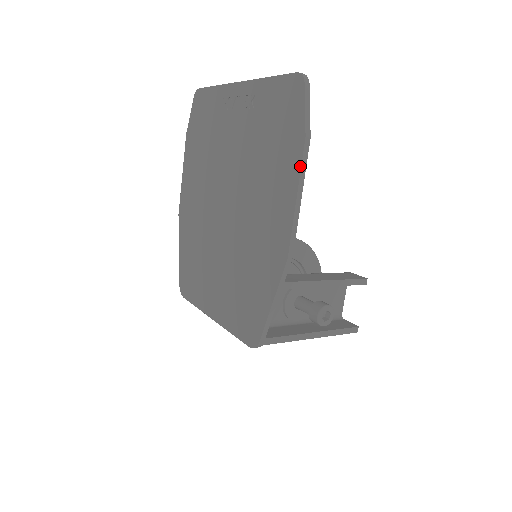
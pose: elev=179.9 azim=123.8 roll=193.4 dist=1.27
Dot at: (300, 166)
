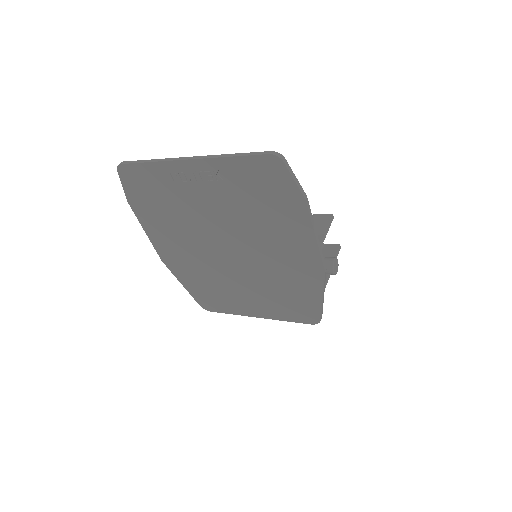
Dot at: (309, 218)
